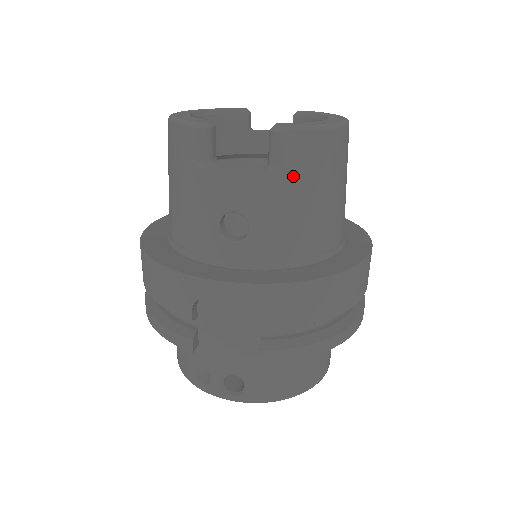
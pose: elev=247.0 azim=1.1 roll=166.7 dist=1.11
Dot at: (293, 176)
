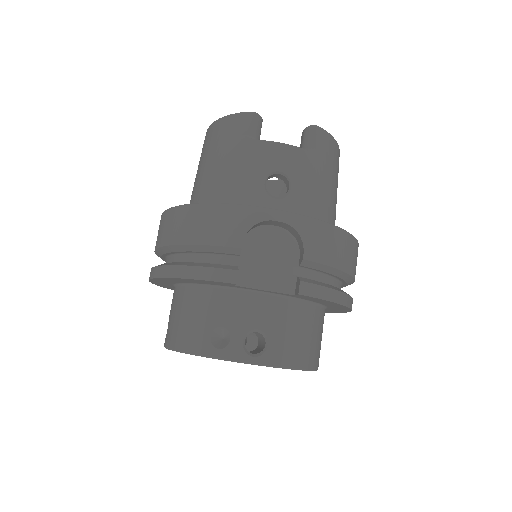
Dot at: (321, 159)
